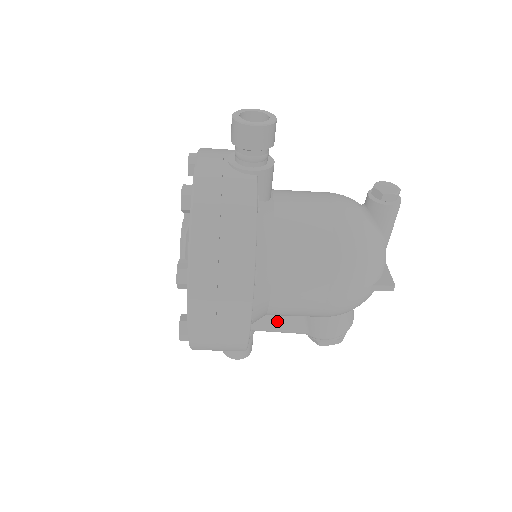
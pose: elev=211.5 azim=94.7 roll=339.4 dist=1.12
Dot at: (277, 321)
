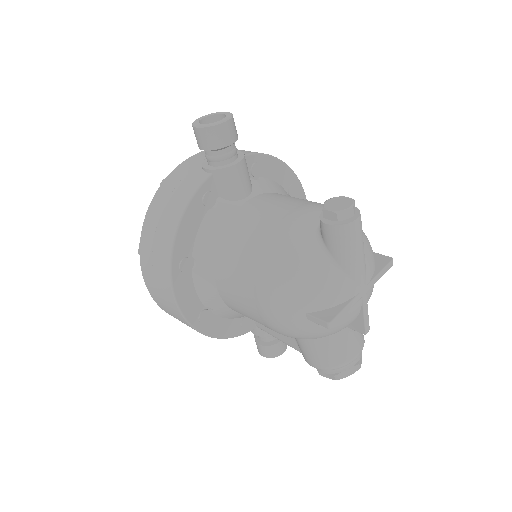
Dot at: occluded
